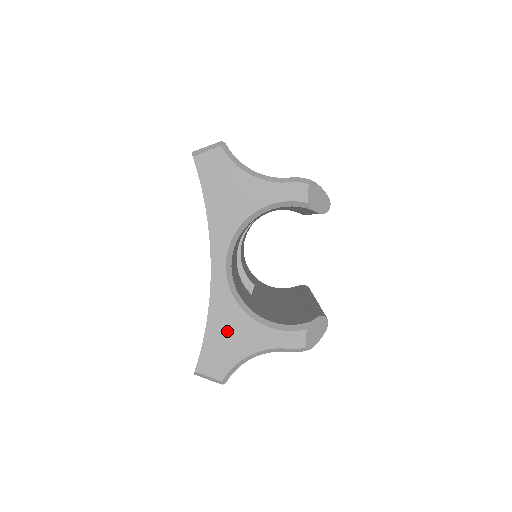
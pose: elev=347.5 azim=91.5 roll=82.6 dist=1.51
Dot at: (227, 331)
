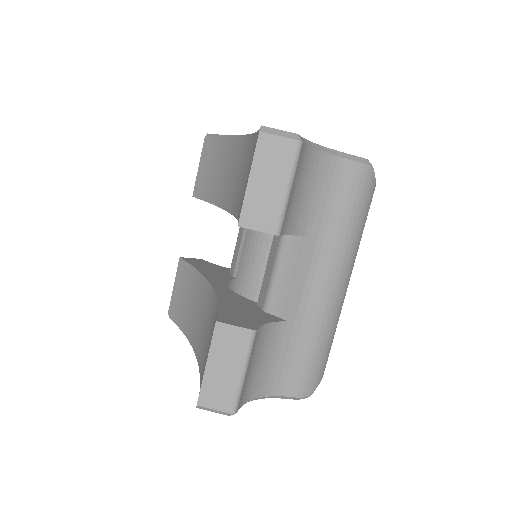
Dot at: occluded
